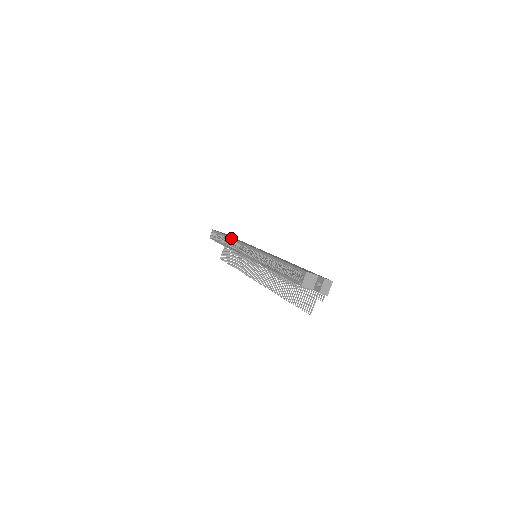
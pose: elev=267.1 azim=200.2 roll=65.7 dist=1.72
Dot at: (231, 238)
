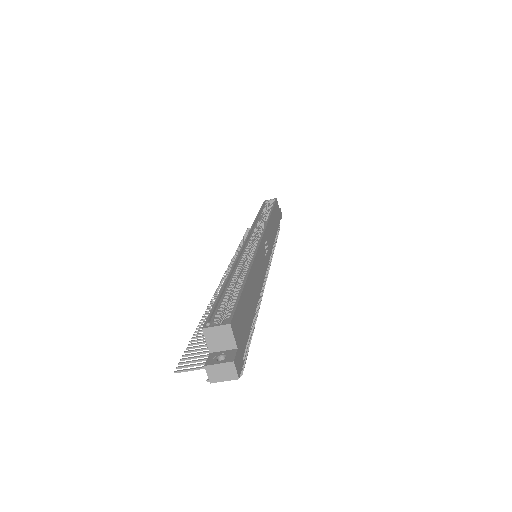
Dot at: (269, 217)
